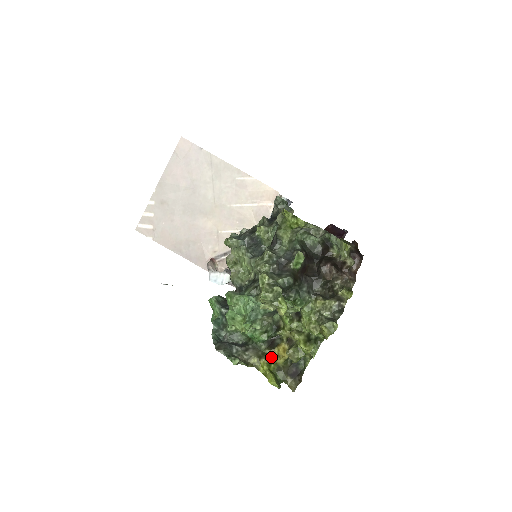
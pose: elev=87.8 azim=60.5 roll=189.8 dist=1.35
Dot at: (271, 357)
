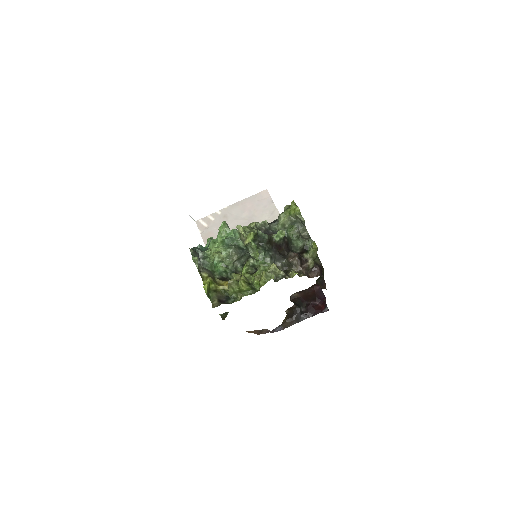
Dot at: (217, 282)
